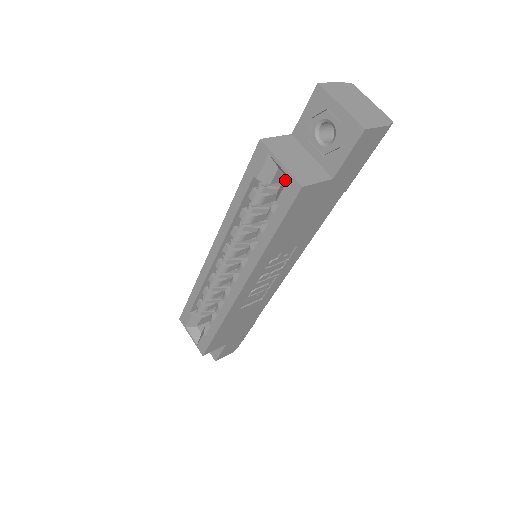
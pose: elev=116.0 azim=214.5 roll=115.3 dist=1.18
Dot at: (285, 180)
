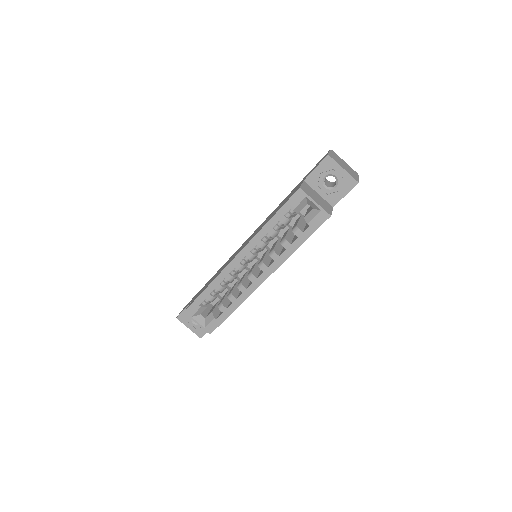
Dot at: (315, 211)
